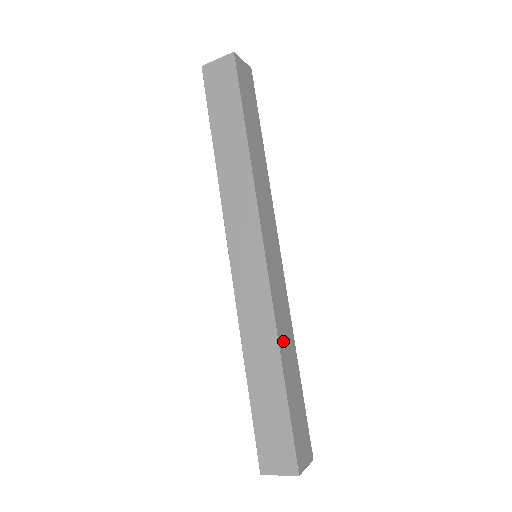
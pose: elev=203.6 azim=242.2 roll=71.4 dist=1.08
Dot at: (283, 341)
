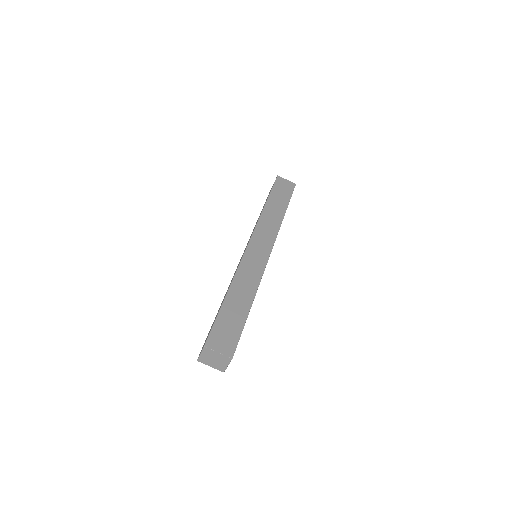
Dot at: occluded
